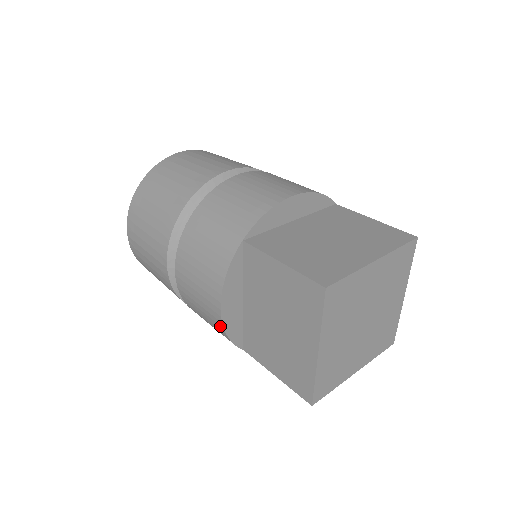
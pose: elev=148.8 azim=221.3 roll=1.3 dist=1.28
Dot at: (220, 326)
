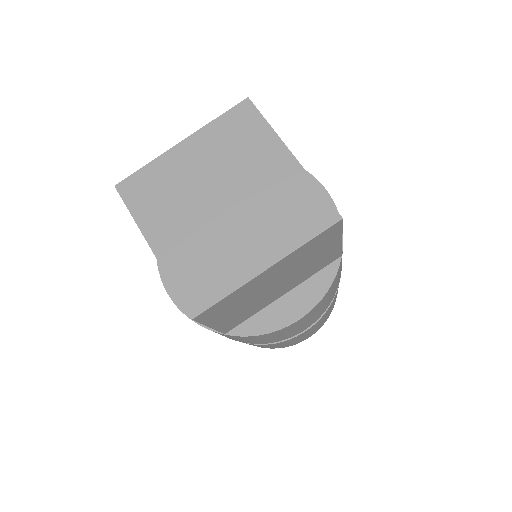
Dot at: (185, 314)
